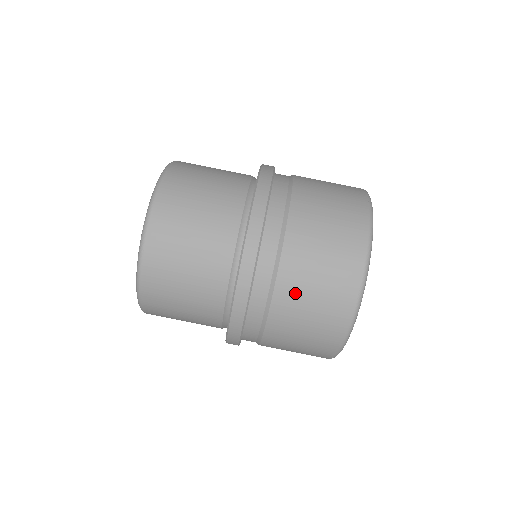
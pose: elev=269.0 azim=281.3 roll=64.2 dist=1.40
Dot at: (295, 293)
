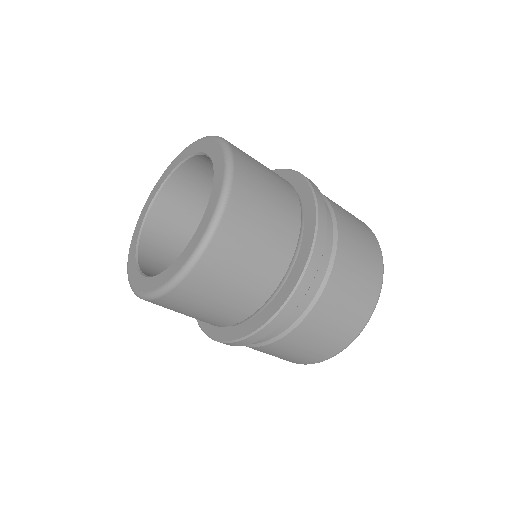
Dot at: (292, 345)
